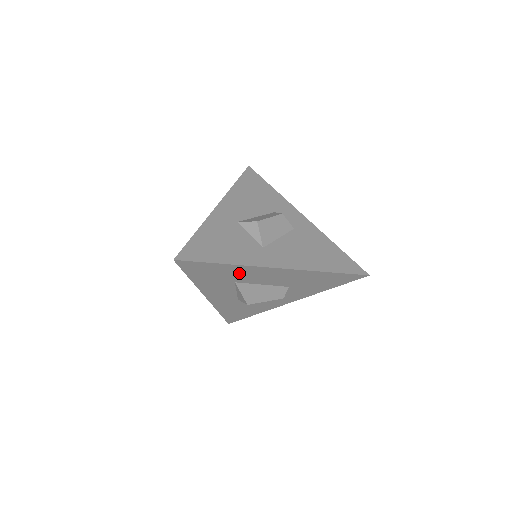
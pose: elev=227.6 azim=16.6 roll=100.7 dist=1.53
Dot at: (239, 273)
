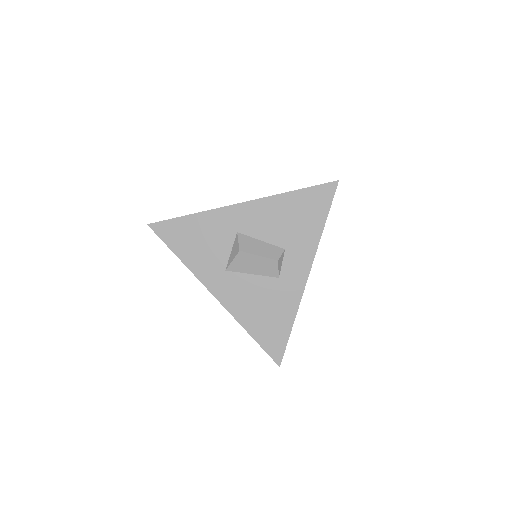
Dot at: occluded
